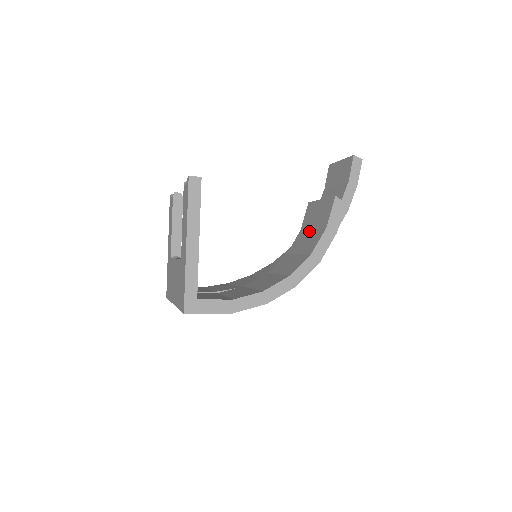
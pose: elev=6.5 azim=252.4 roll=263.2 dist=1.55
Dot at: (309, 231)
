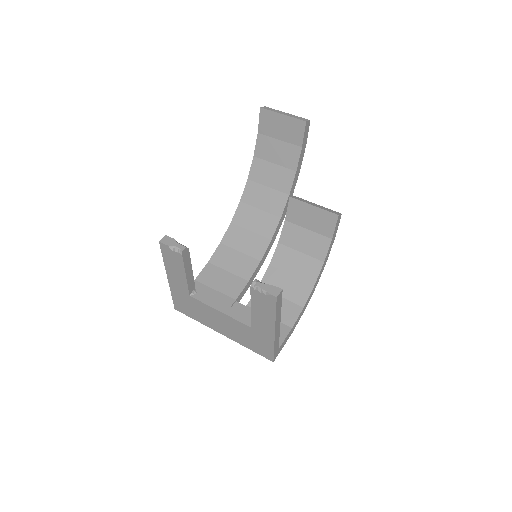
Dot at: (304, 230)
